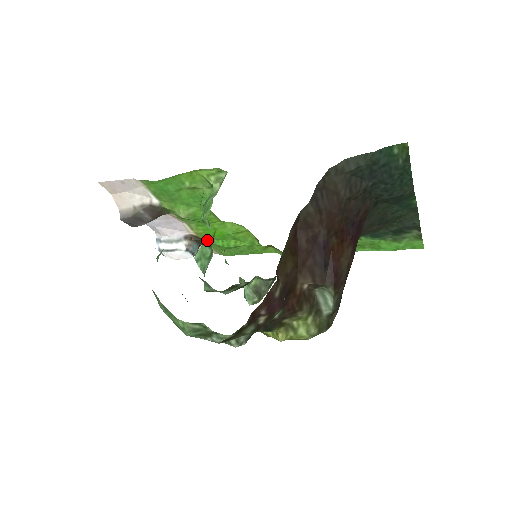
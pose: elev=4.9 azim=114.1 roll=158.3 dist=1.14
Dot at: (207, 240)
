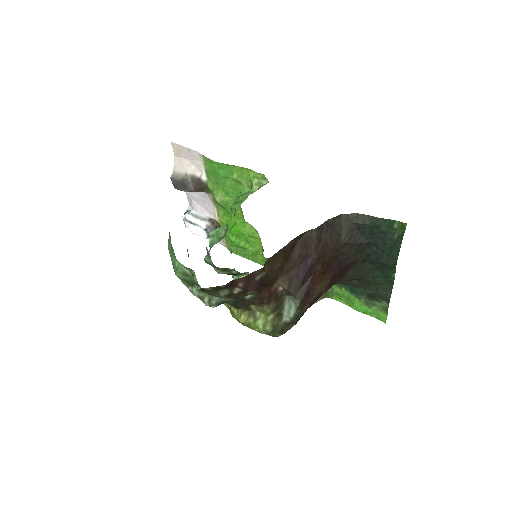
Dot at: (226, 225)
